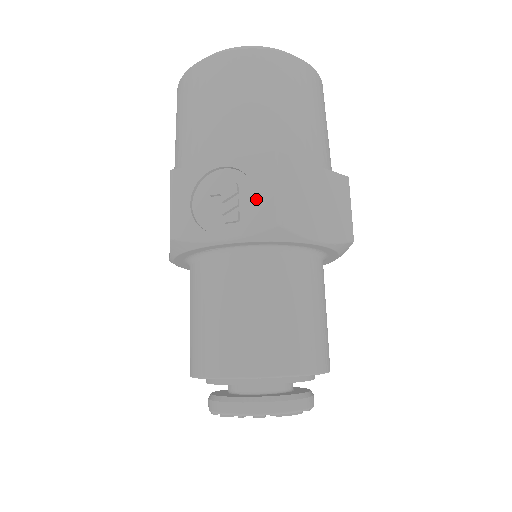
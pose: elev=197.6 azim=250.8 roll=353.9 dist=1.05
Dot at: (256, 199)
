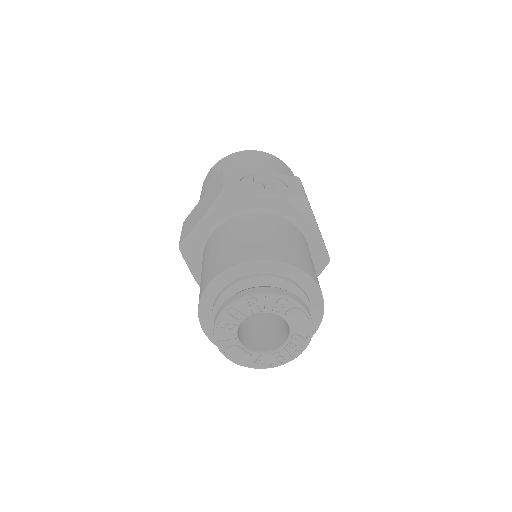
Dot at: (289, 187)
